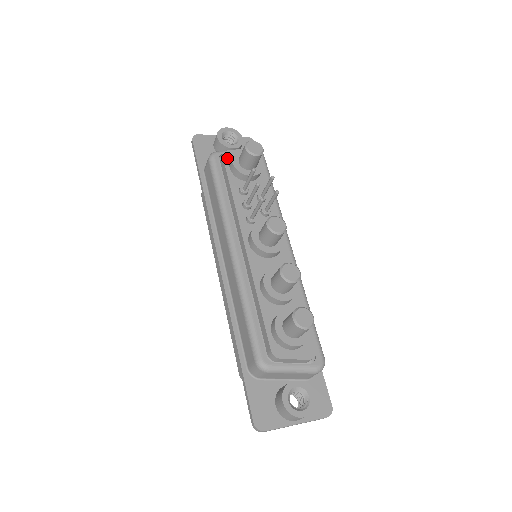
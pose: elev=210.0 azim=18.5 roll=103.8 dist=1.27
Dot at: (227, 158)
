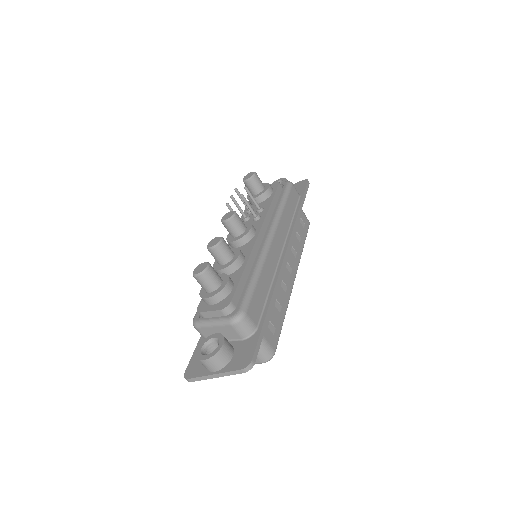
Dot at: occluded
